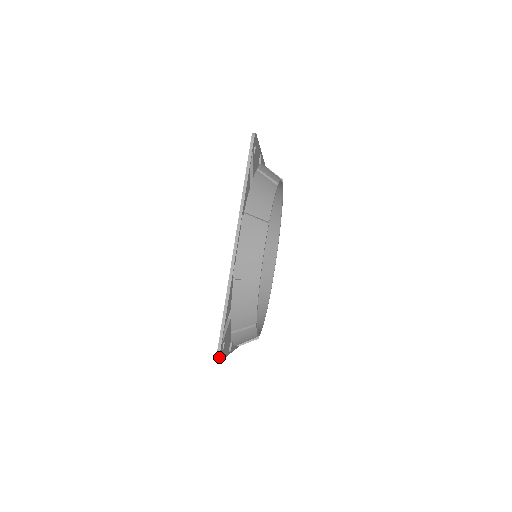
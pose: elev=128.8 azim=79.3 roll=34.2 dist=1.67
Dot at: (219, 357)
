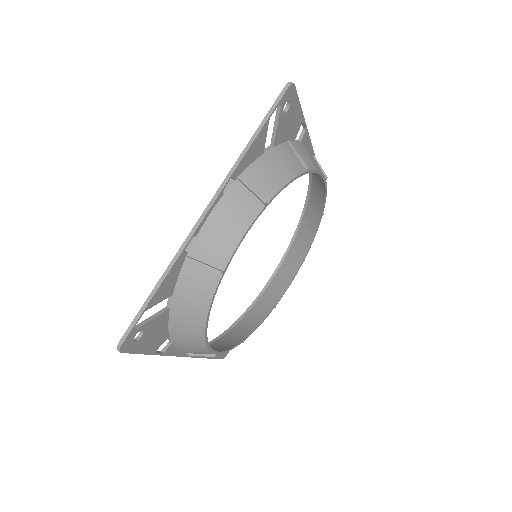
Dot at: (121, 345)
